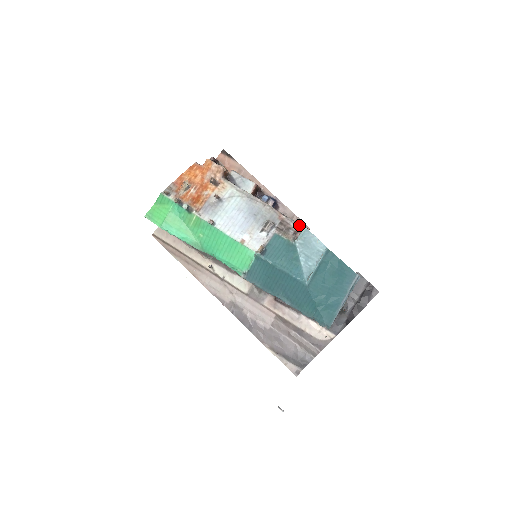
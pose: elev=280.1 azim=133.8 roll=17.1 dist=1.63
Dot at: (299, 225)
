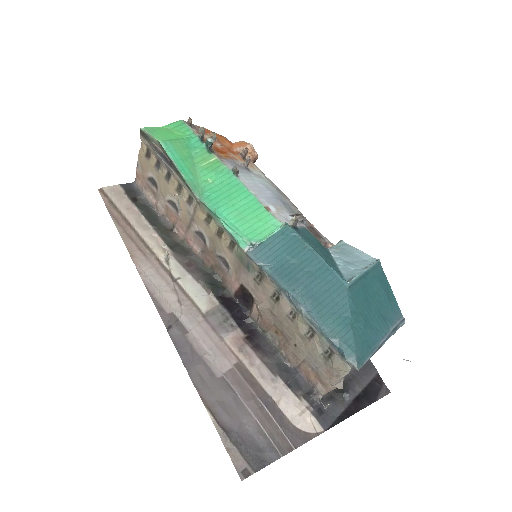
Dot at: occluded
